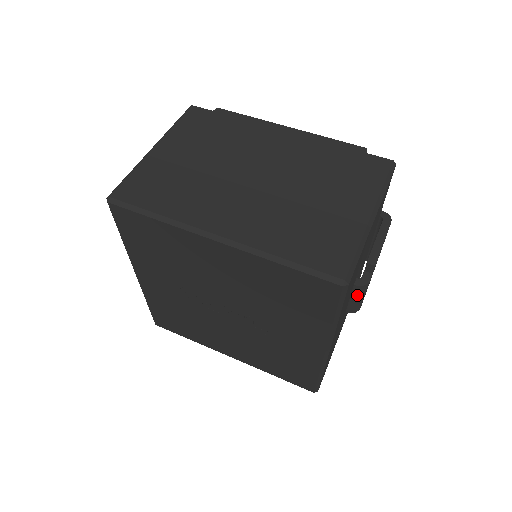
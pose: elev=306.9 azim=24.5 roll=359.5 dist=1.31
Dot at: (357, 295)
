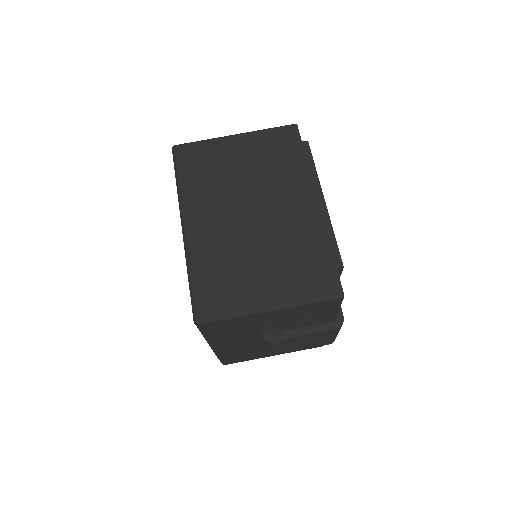
Dot at: (265, 342)
